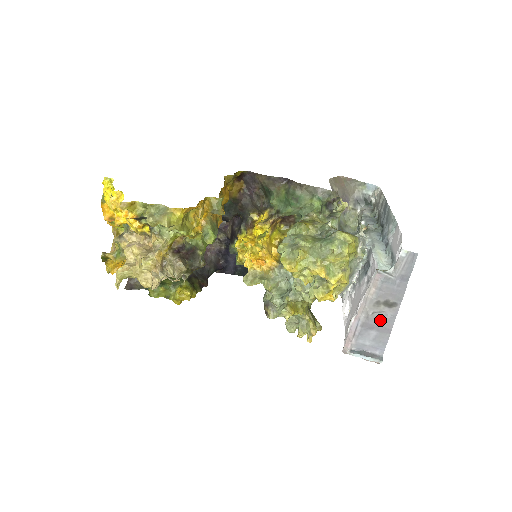
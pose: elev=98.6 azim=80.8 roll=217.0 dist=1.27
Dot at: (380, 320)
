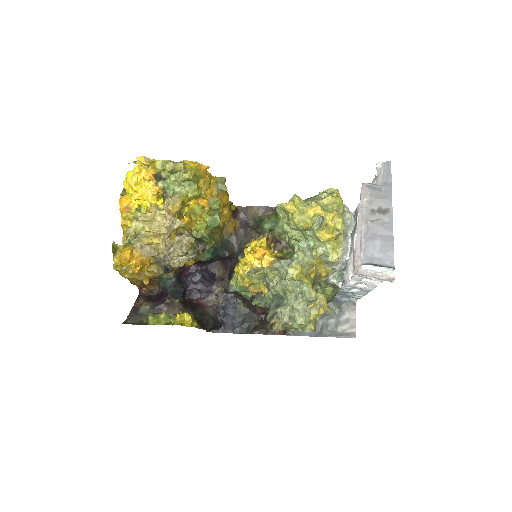
Dot at: (380, 227)
